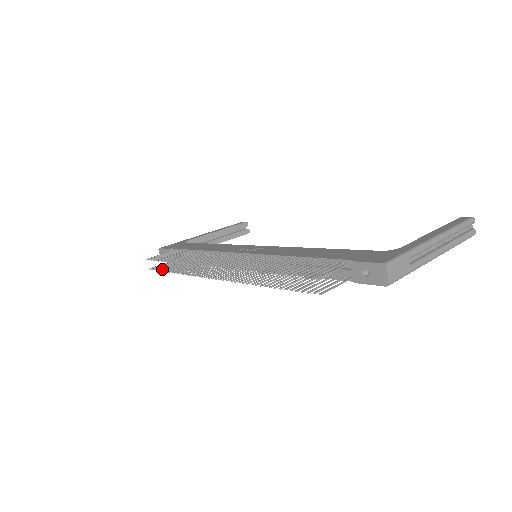
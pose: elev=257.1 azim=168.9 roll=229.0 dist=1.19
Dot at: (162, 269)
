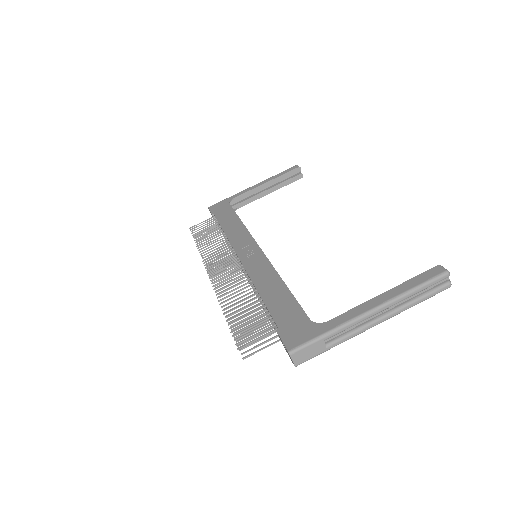
Dot at: (199, 241)
